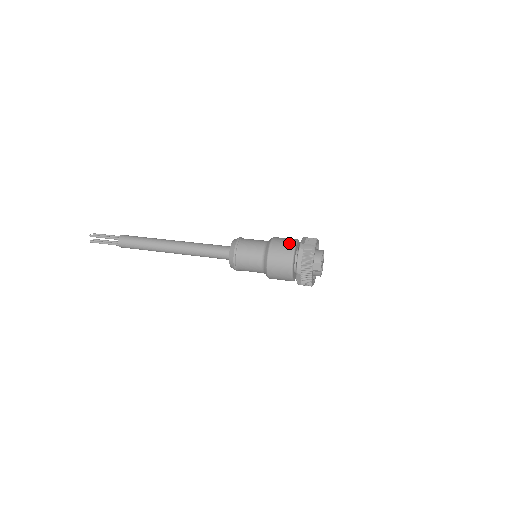
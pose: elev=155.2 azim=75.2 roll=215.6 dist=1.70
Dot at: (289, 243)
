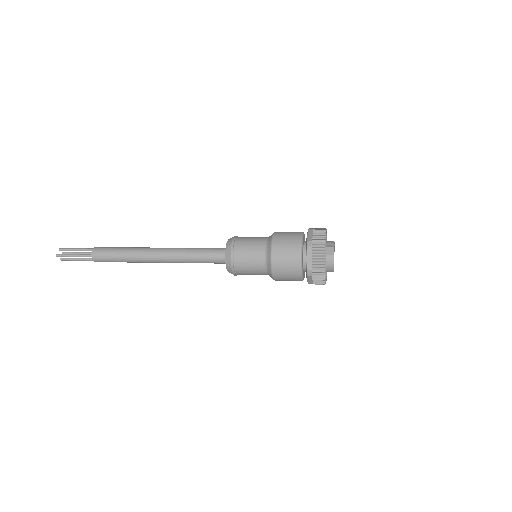
Dot at: occluded
